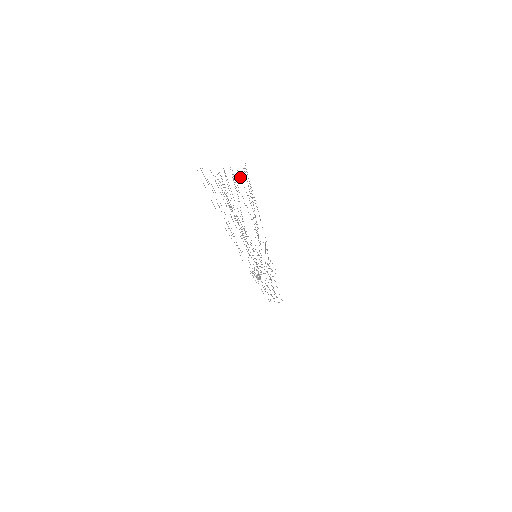
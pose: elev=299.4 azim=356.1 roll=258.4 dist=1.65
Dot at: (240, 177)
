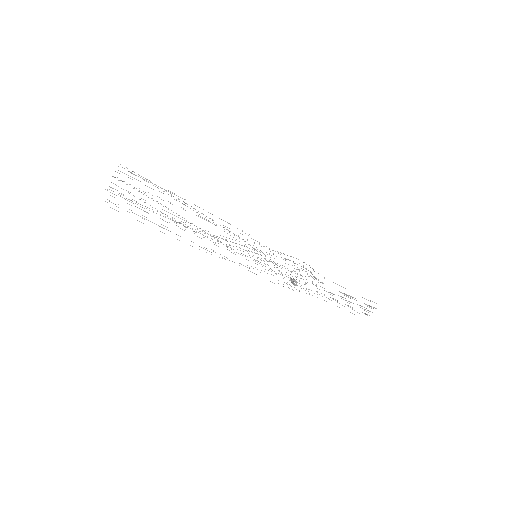
Dot at: occluded
